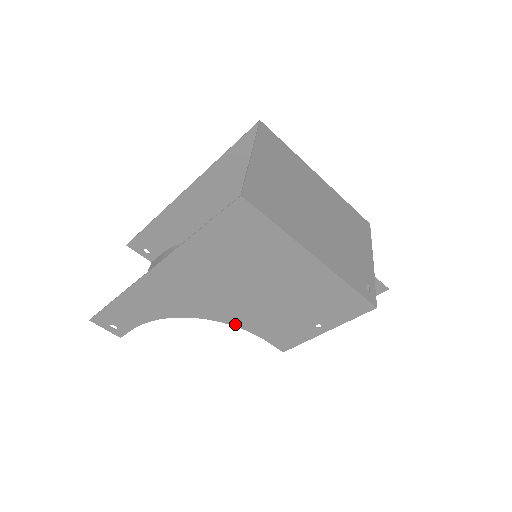
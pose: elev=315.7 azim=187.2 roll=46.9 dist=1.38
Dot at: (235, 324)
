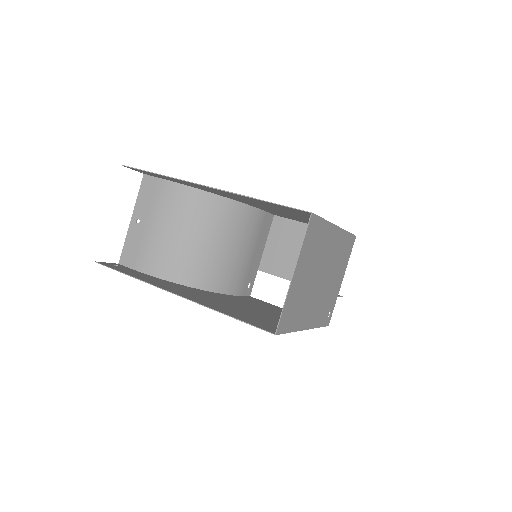
Dot at: occluded
